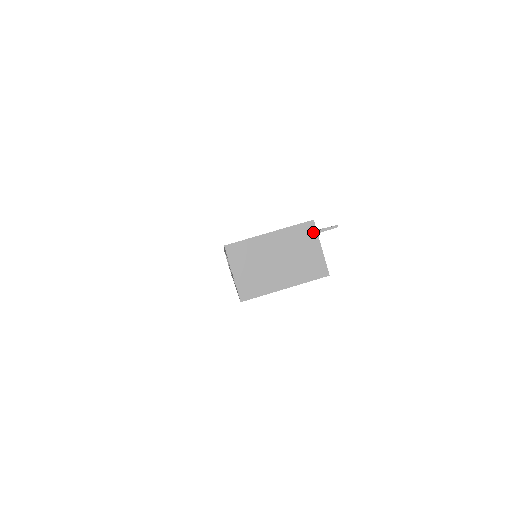
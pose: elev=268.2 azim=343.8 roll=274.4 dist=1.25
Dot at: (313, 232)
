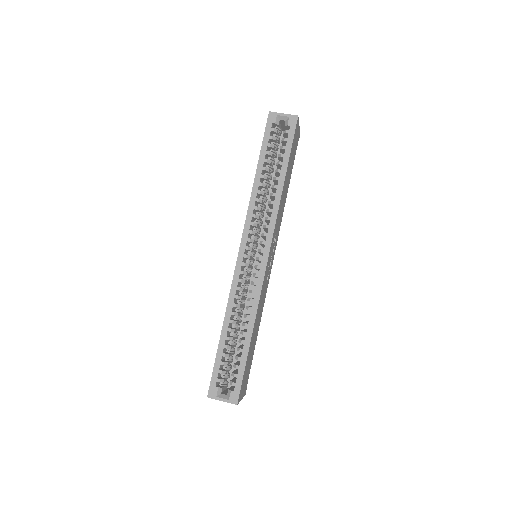
Dot at: occluded
